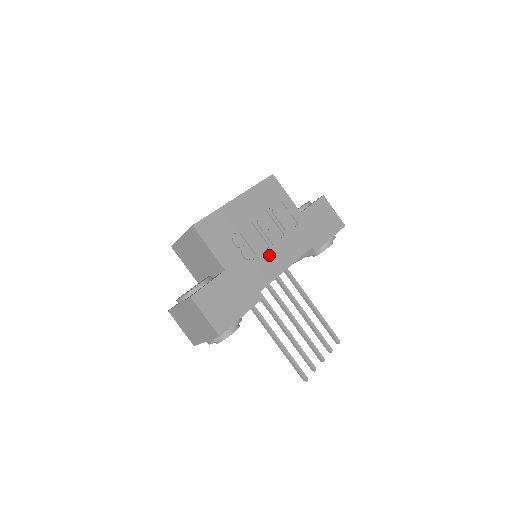
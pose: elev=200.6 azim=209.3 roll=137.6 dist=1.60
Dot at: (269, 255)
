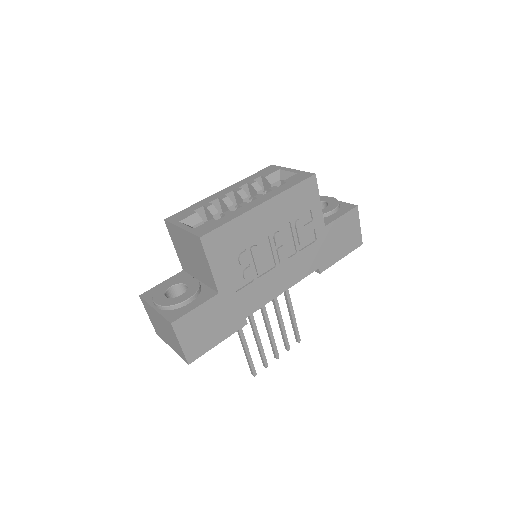
Dot at: (272, 276)
